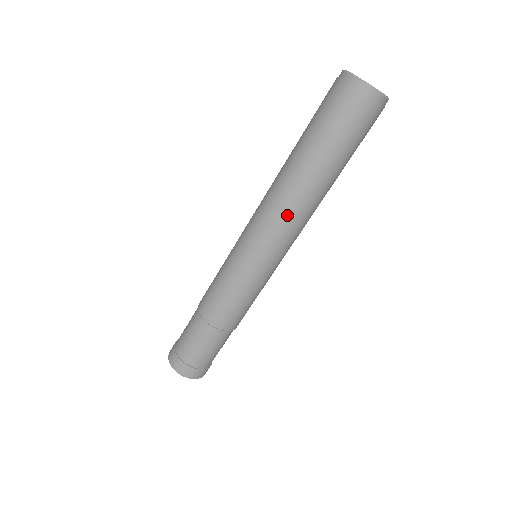
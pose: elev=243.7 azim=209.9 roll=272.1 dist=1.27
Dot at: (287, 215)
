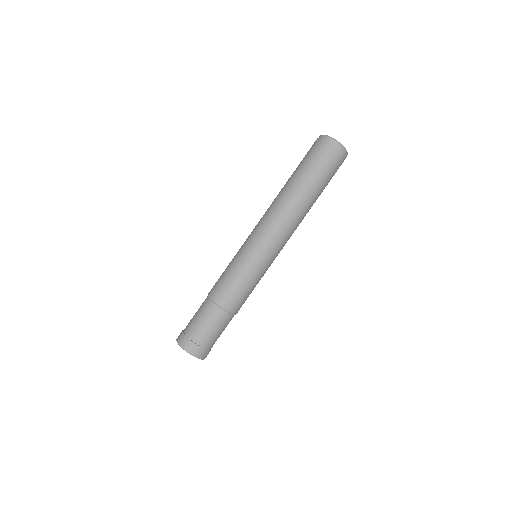
Dot at: (291, 226)
